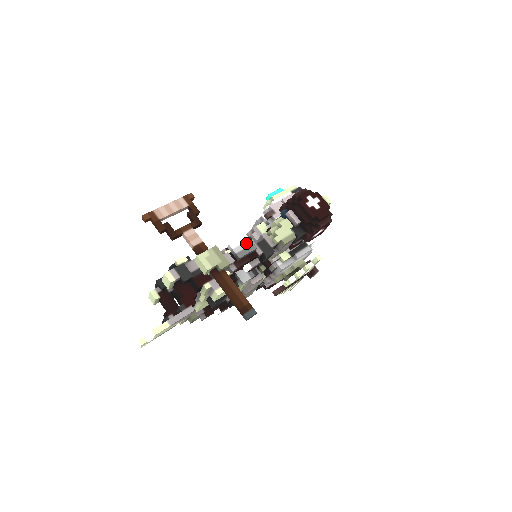
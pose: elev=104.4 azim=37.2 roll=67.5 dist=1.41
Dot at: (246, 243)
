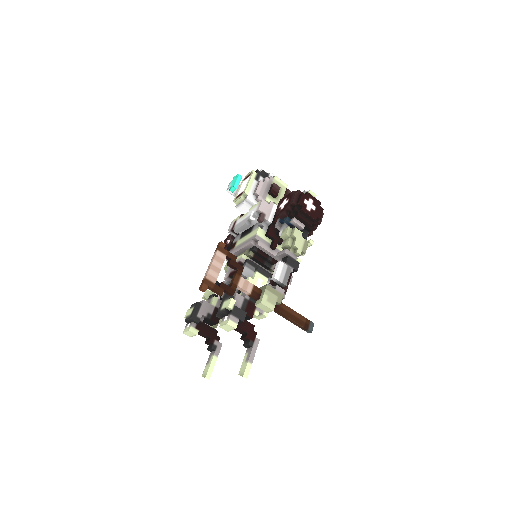
Dot at: (283, 269)
